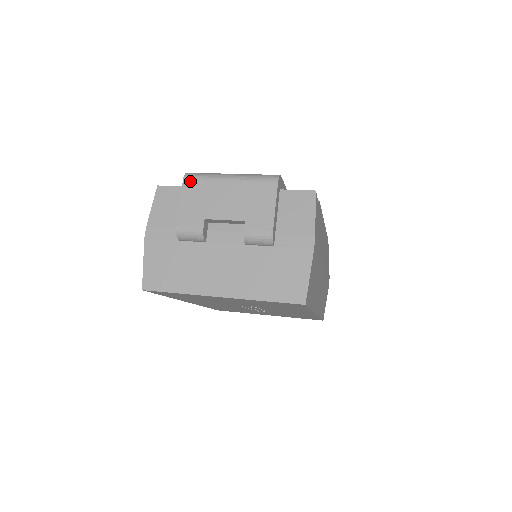
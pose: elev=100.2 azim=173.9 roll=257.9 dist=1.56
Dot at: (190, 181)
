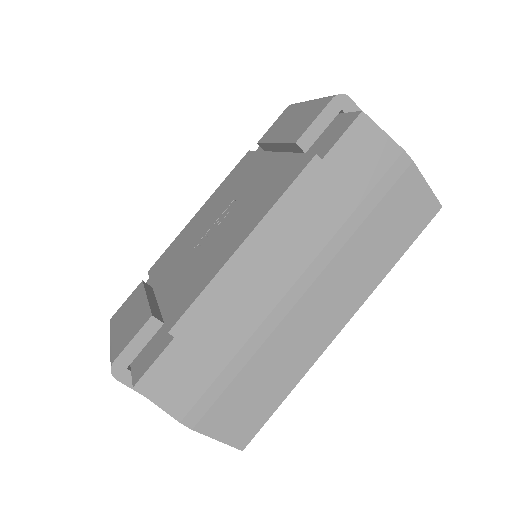
Dot at: occluded
